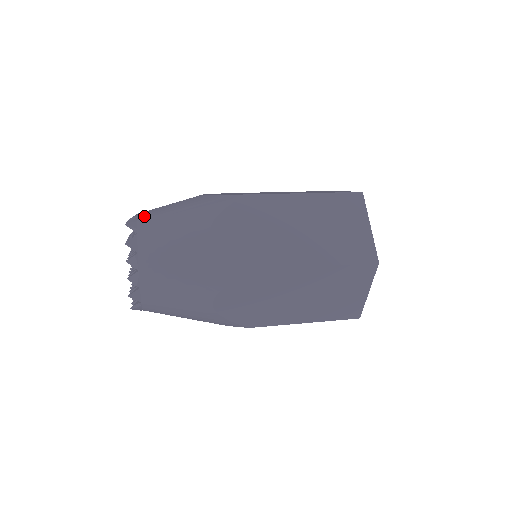
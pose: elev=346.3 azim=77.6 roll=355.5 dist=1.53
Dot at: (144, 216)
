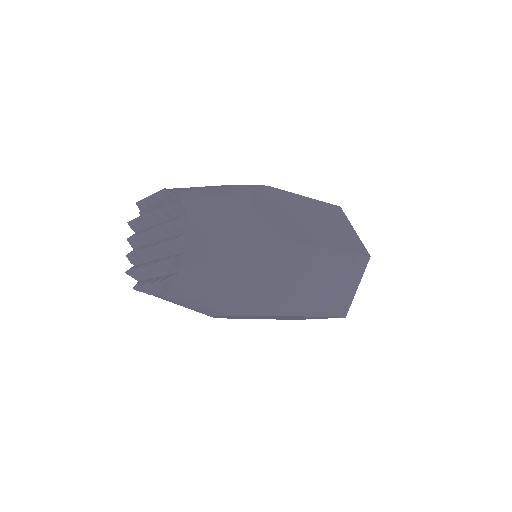
Dot at: (176, 188)
